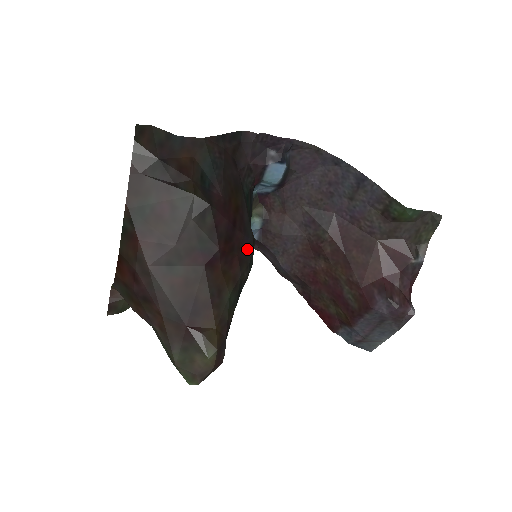
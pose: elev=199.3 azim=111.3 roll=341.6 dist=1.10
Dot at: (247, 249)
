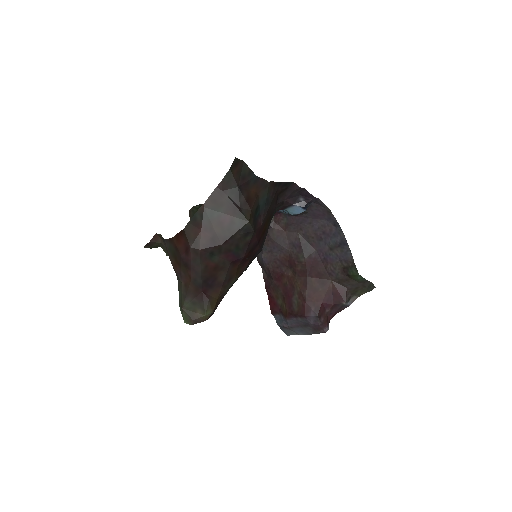
Dot at: (256, 255)
